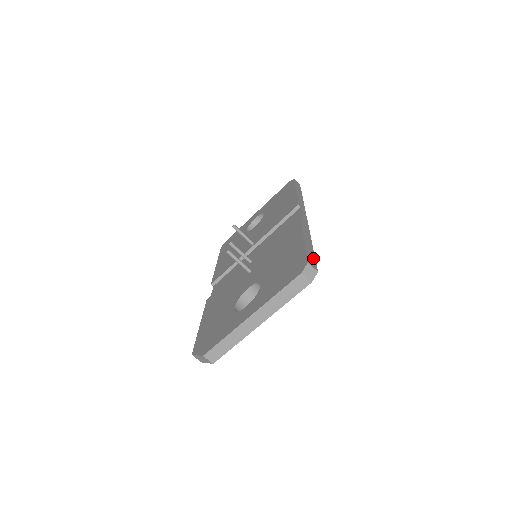
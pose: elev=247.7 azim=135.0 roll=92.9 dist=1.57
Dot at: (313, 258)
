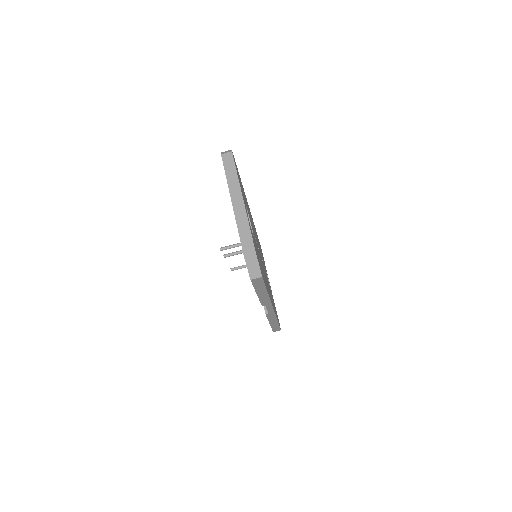
Dot at: occluded
